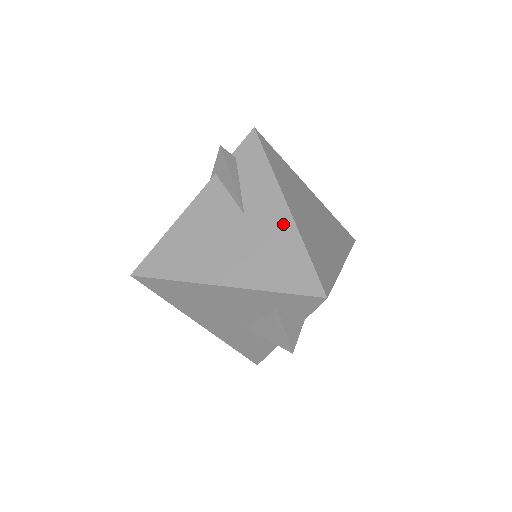
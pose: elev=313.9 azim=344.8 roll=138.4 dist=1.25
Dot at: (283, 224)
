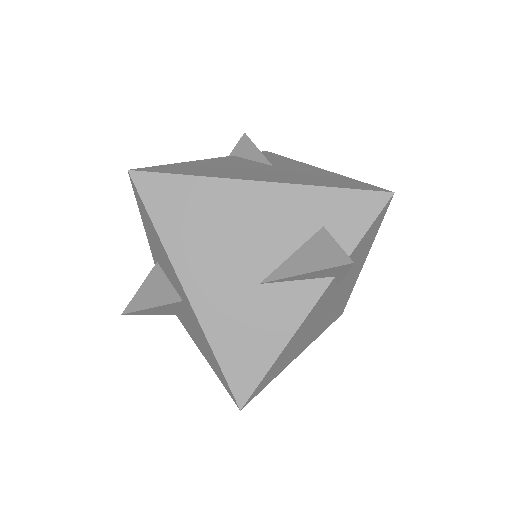
Dot at: (319, 171)
